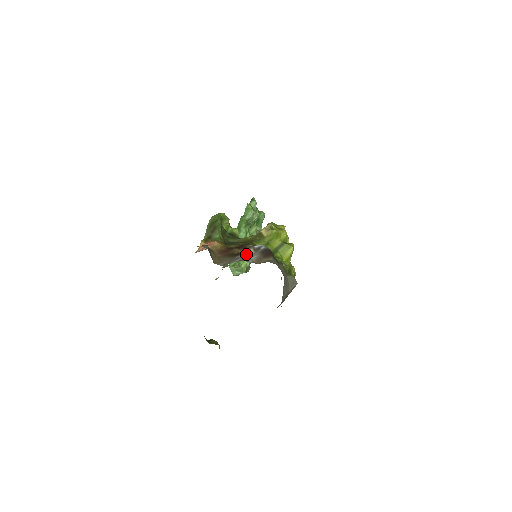
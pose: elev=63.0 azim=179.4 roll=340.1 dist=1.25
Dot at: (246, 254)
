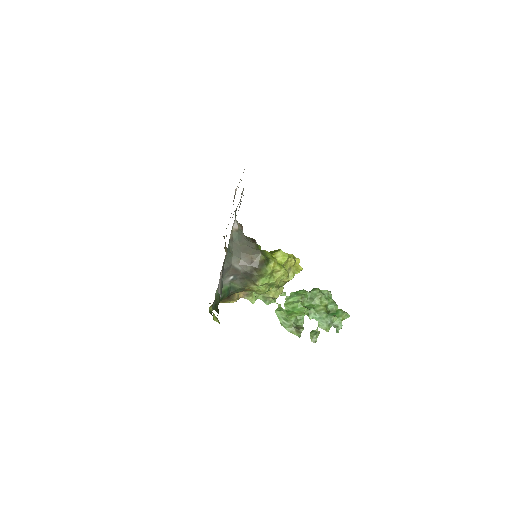
Dot at: occluded
